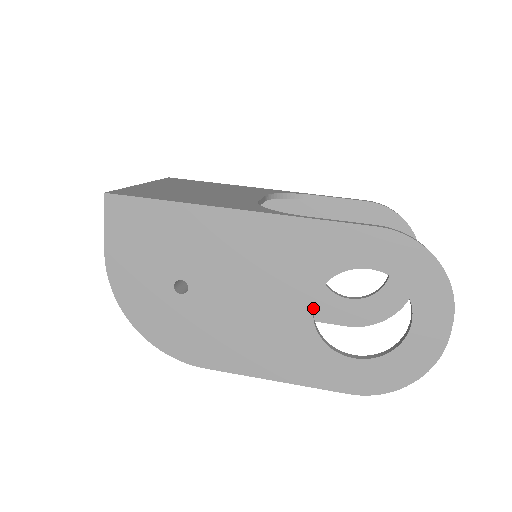
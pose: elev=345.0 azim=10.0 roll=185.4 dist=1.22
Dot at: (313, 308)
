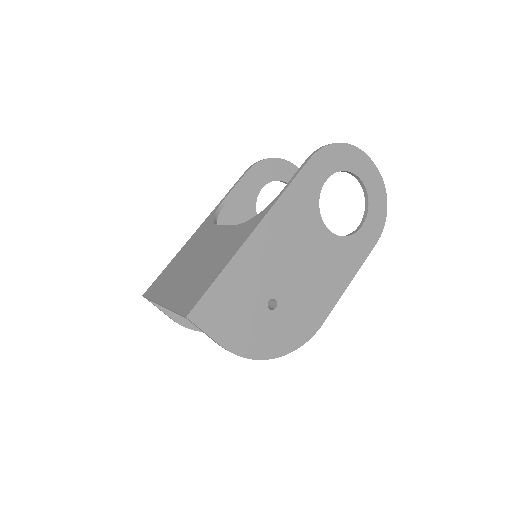
Dot at: (326, 229)
